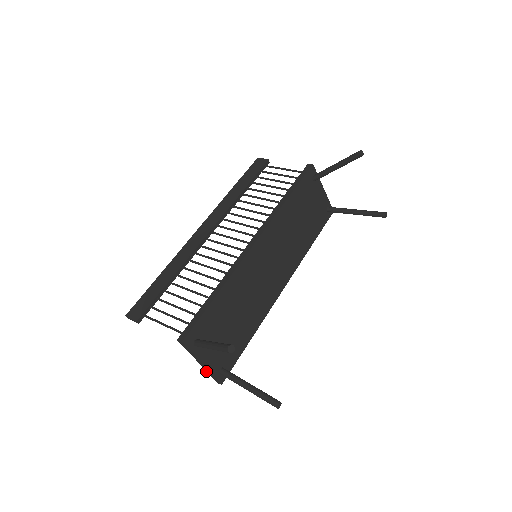
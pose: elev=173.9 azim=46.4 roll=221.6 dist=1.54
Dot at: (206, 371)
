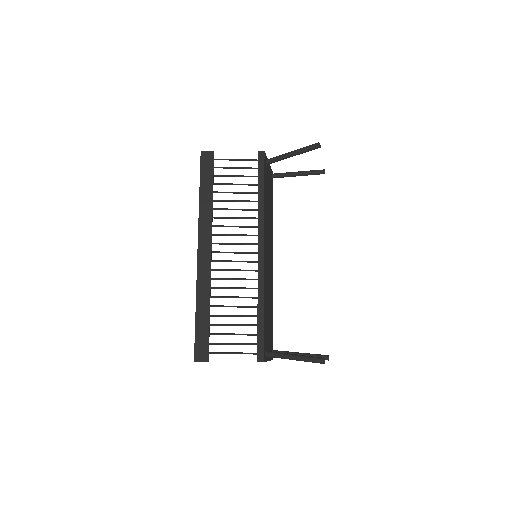
Dot at: occluded
